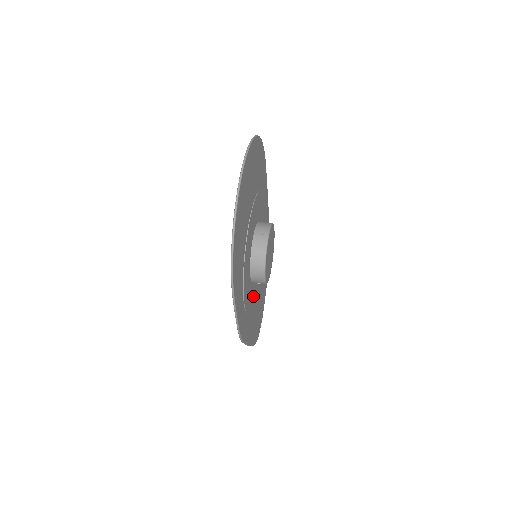
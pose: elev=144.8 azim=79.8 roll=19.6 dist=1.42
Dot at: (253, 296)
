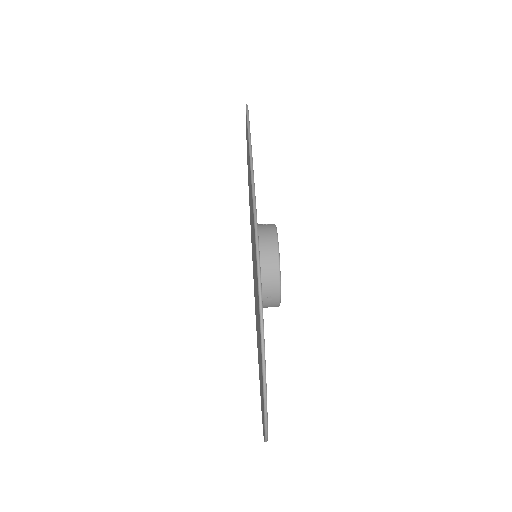
Dot at: occluded
